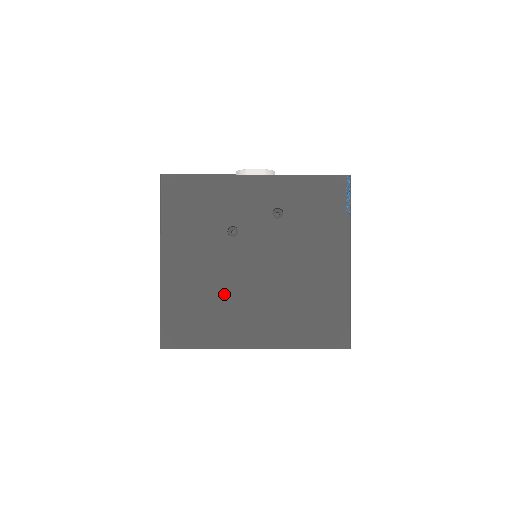
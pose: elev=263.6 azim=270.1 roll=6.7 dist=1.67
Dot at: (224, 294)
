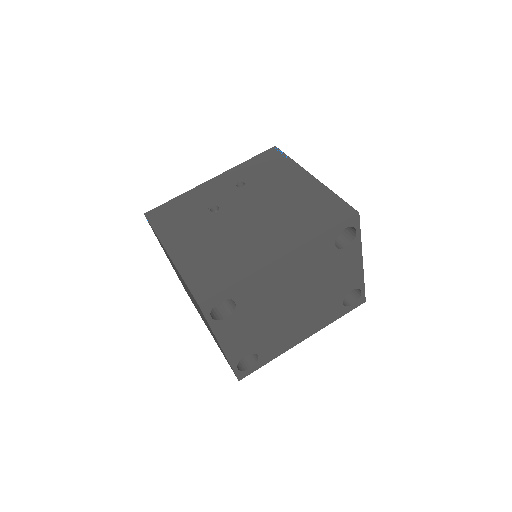
Dot at: (231, 242)
